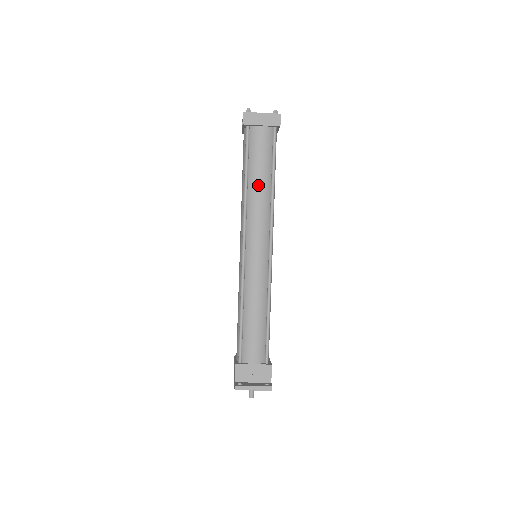
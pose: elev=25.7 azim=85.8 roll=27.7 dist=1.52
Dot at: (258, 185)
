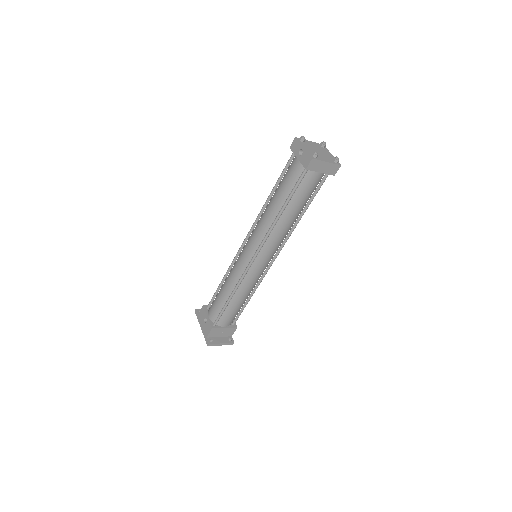
Dot at: (290, 218)
